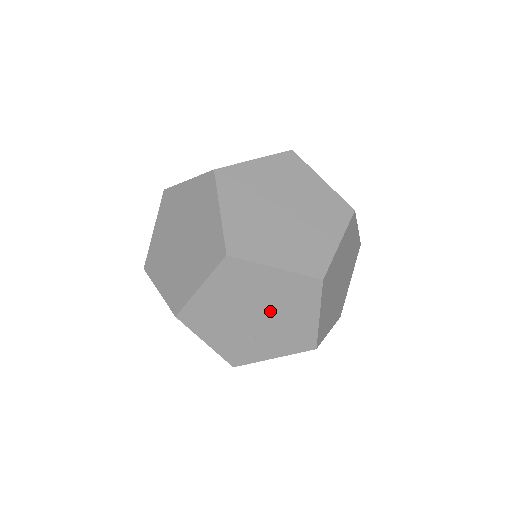
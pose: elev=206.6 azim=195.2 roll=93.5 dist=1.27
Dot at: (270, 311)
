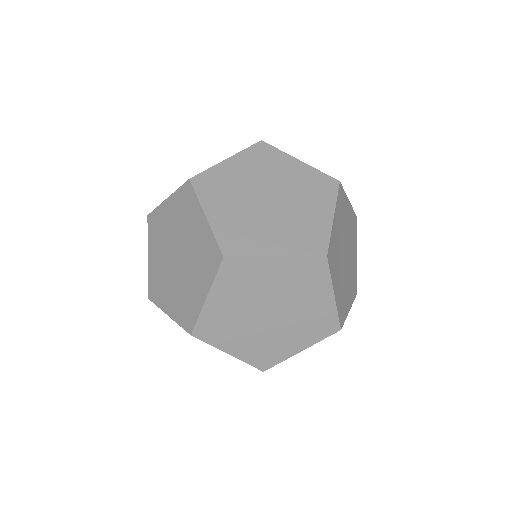
Dot at: (284, 319)
